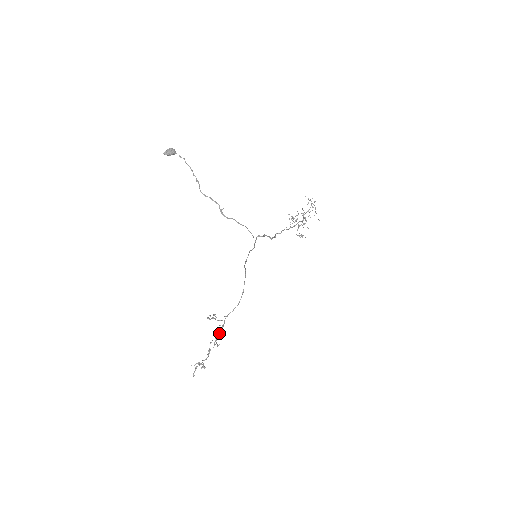
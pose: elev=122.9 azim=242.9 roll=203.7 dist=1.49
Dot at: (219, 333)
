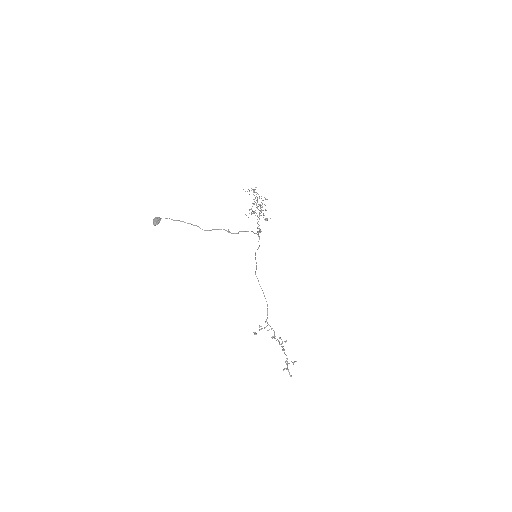
Dot at: occluded
